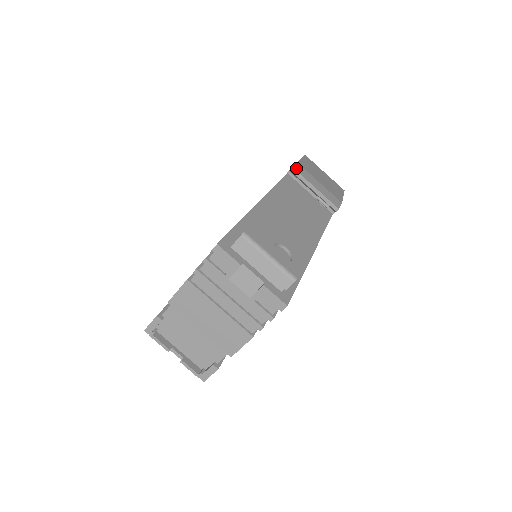
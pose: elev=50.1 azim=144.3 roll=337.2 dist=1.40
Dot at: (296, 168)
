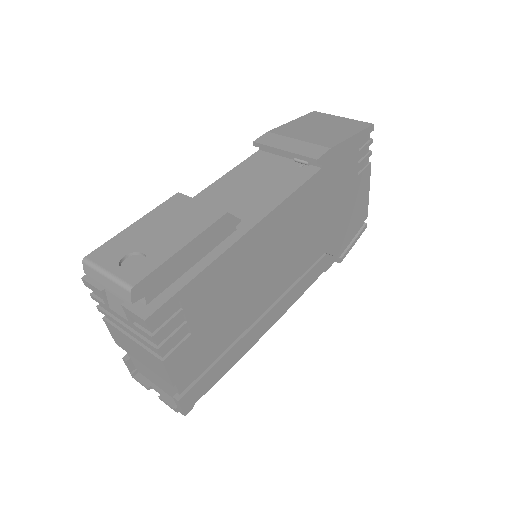
Dot at: (260, 140)
